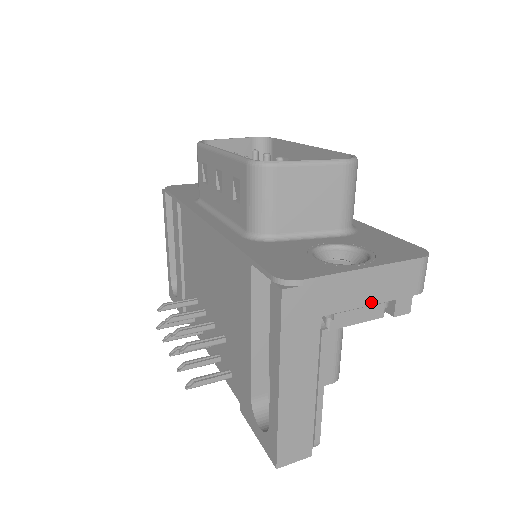
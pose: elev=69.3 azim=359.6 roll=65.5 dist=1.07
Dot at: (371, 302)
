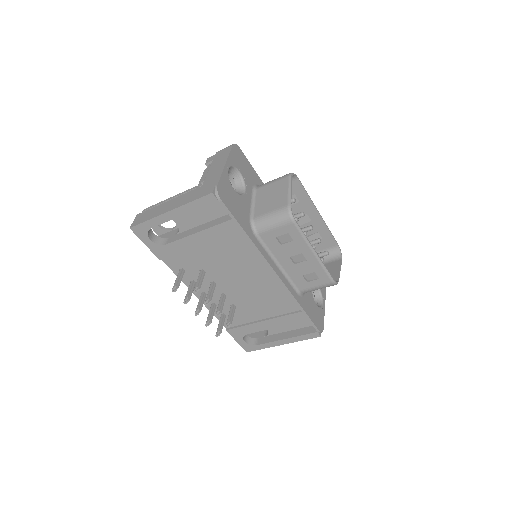
Dot at: occluded
